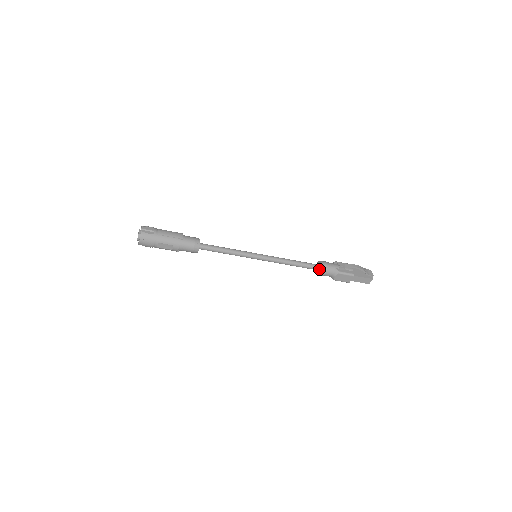
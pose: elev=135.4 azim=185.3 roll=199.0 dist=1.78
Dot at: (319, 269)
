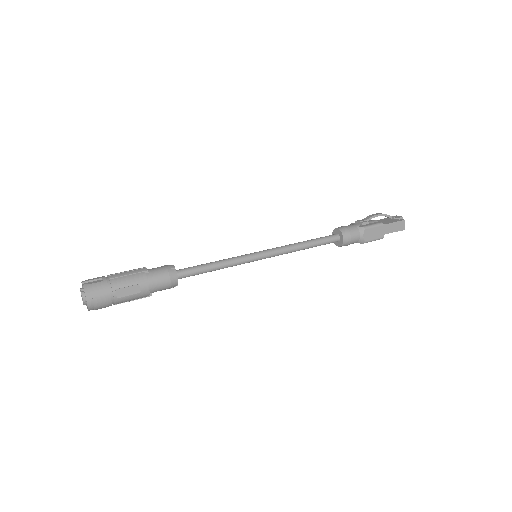
Dot at: (339, 237)
